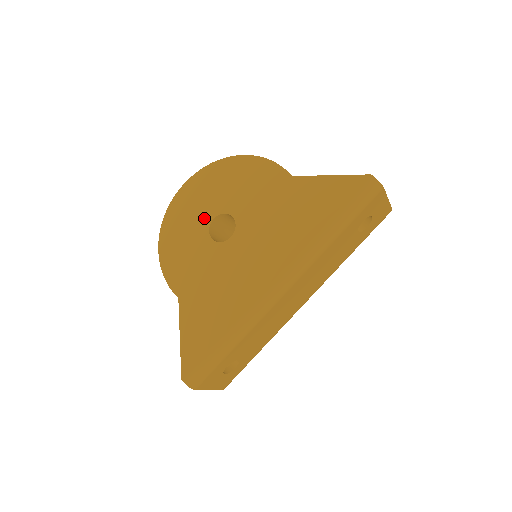
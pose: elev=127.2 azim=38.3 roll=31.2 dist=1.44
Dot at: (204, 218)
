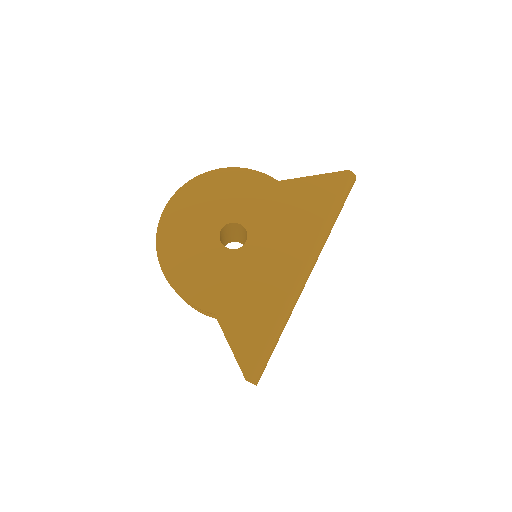
Dot at: (211, 231)
